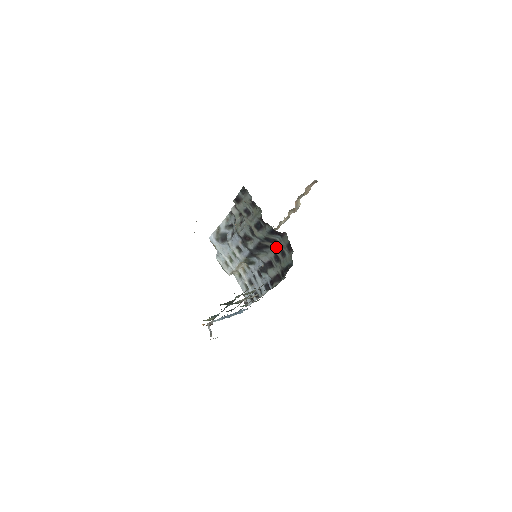
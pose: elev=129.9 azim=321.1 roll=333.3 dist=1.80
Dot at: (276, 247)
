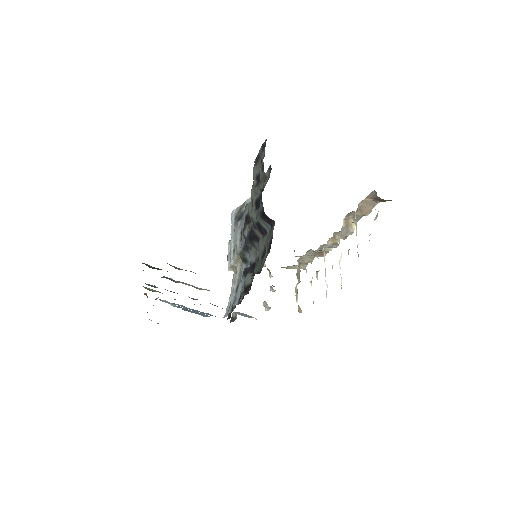
Dot at: (263, 242)
